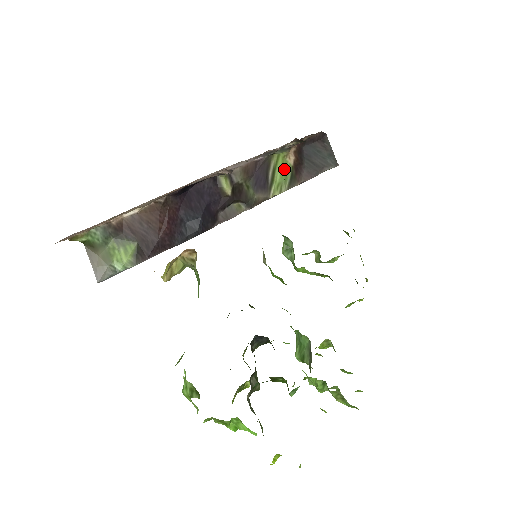
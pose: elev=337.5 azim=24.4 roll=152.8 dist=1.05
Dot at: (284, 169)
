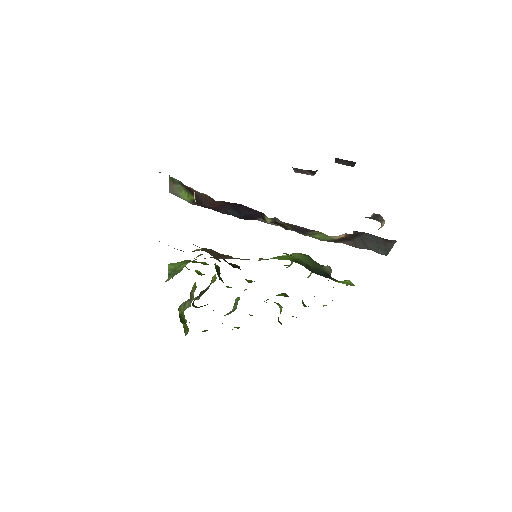
Dot at: (325, 237)
